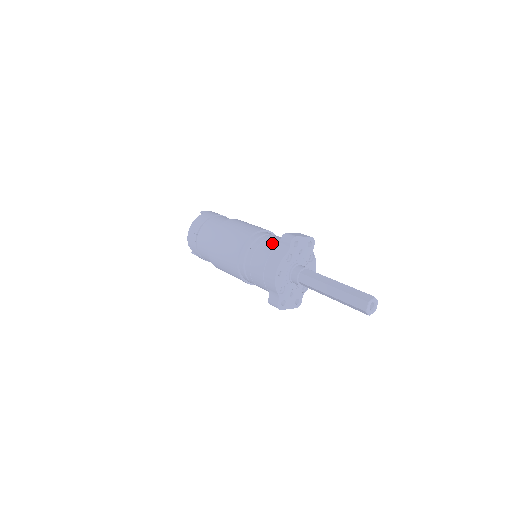
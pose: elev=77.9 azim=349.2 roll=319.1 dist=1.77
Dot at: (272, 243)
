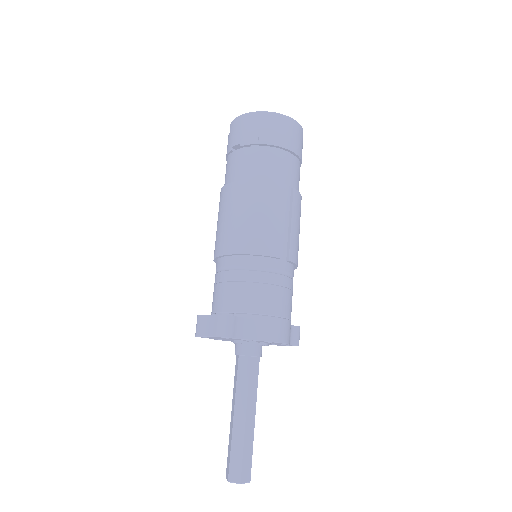
Dot at: occluded
